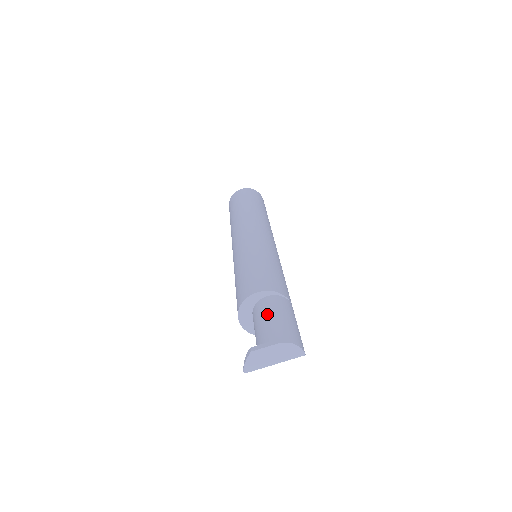
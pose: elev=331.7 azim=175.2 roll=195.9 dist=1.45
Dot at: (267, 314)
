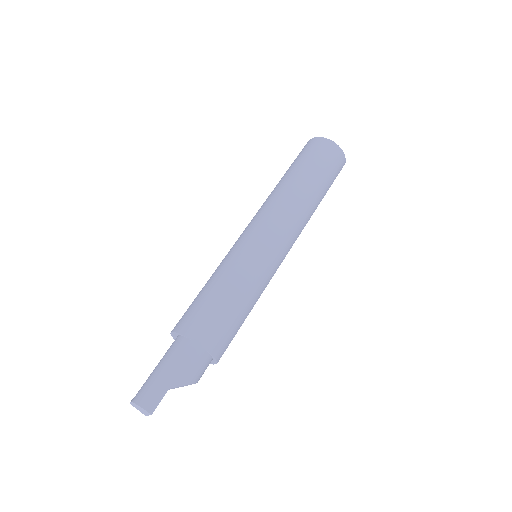
Dot at: occluded
